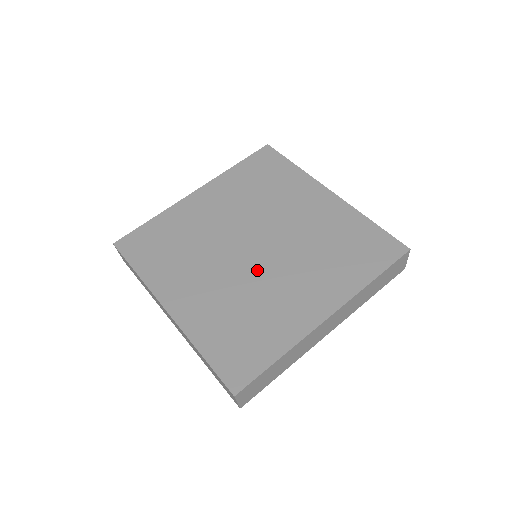
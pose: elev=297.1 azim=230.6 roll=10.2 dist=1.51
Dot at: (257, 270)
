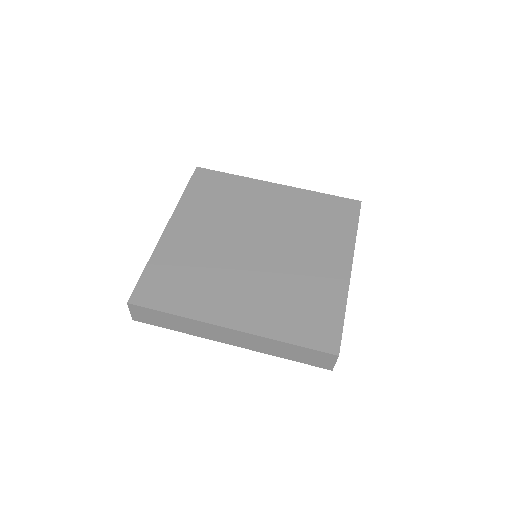
Dot at: (237, 260)
